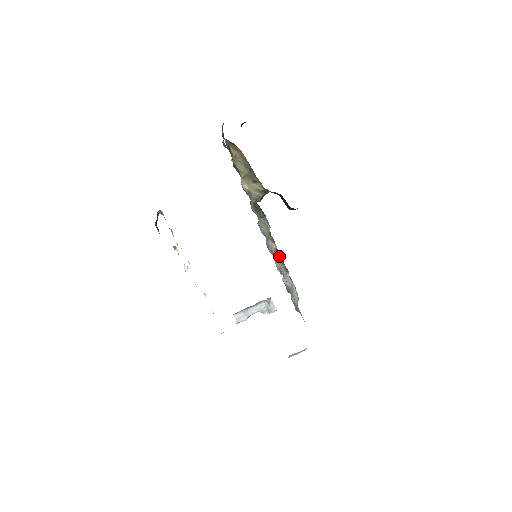
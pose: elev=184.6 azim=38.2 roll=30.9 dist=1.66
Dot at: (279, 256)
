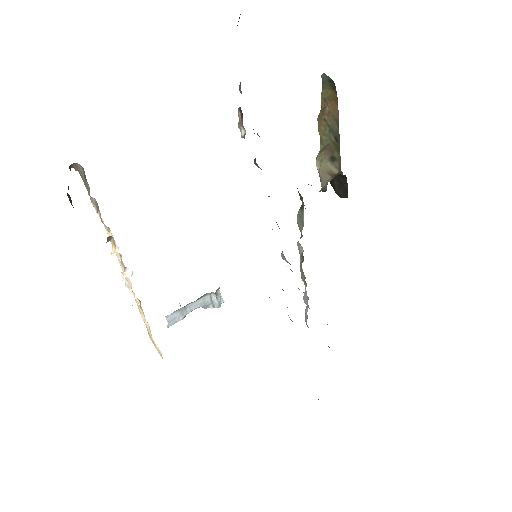
Dot at: occluded
